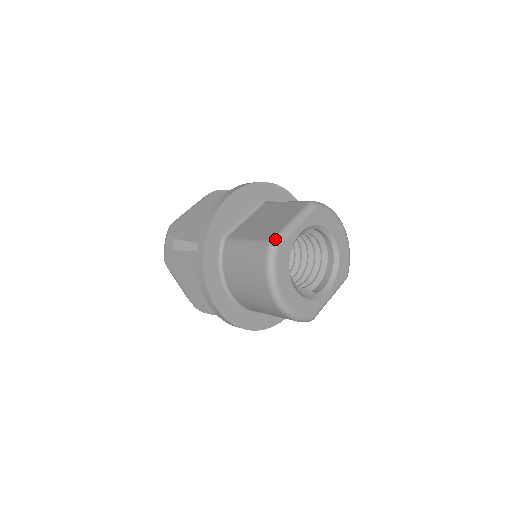
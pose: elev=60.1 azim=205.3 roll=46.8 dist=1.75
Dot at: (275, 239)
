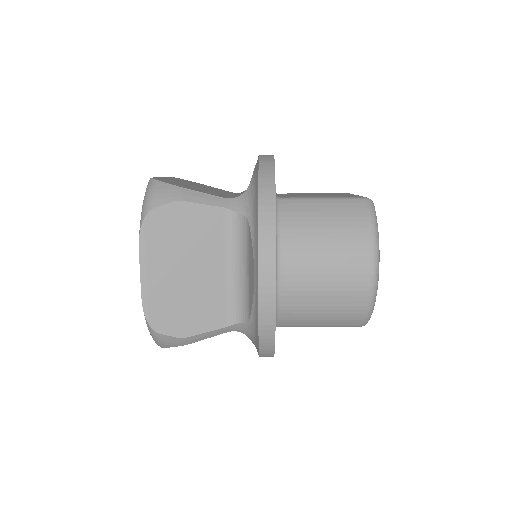
Dot at: (368, 198)
